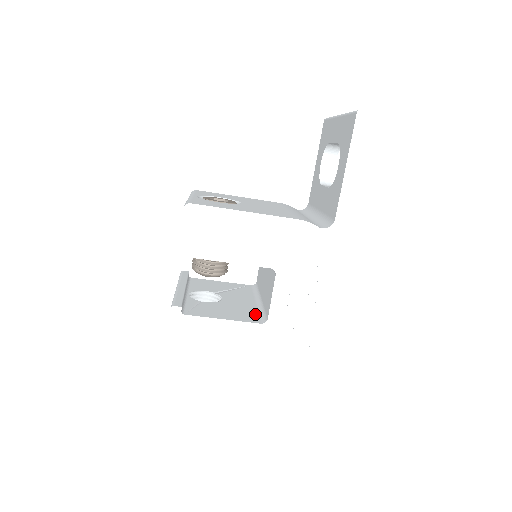
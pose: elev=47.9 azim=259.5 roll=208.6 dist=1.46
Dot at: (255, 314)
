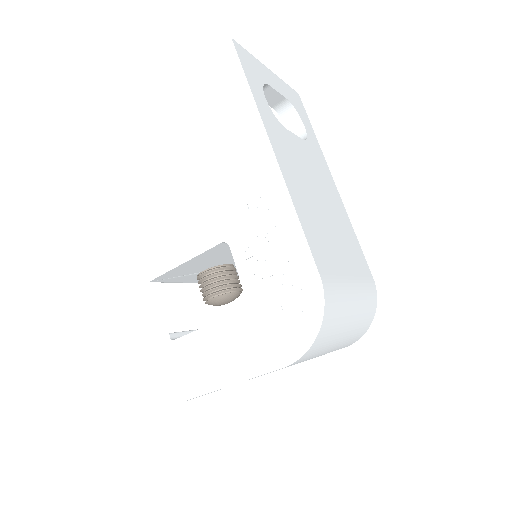
Dot at: occluded
